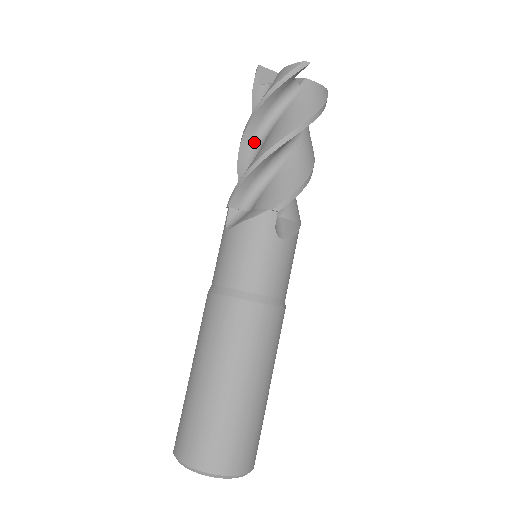
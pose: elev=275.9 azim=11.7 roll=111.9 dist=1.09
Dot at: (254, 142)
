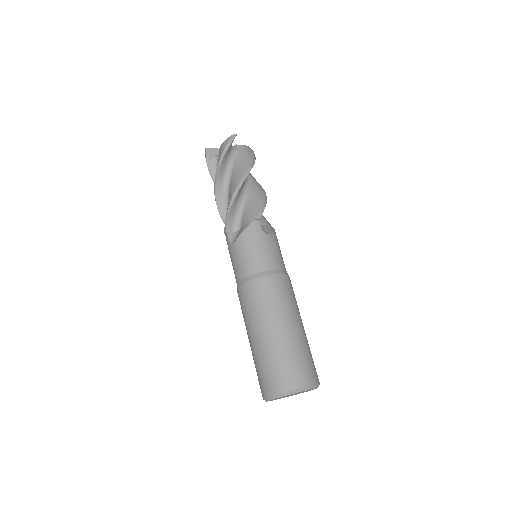
Dot at: (223, 191)
